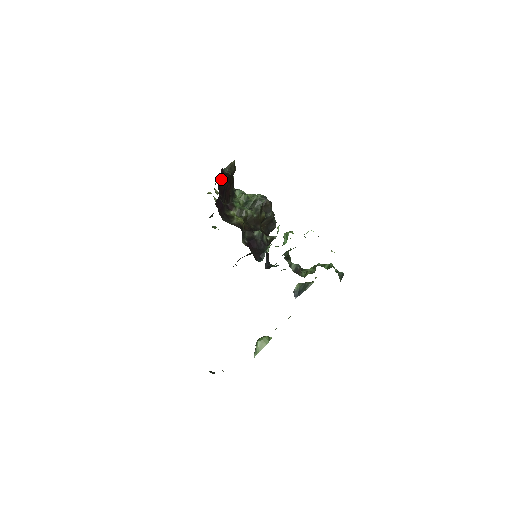
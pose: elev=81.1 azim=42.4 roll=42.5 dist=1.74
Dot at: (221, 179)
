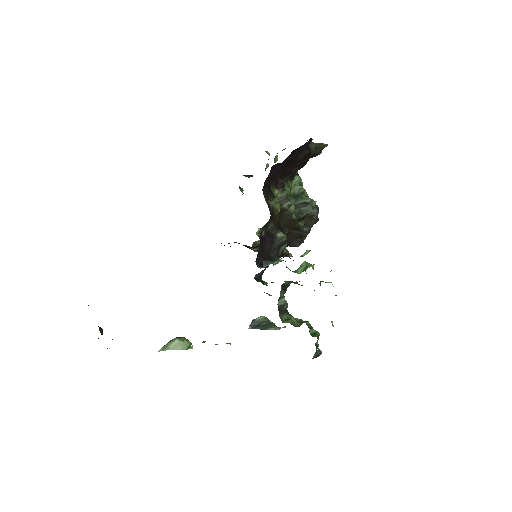
Dot at: (301, 148)
